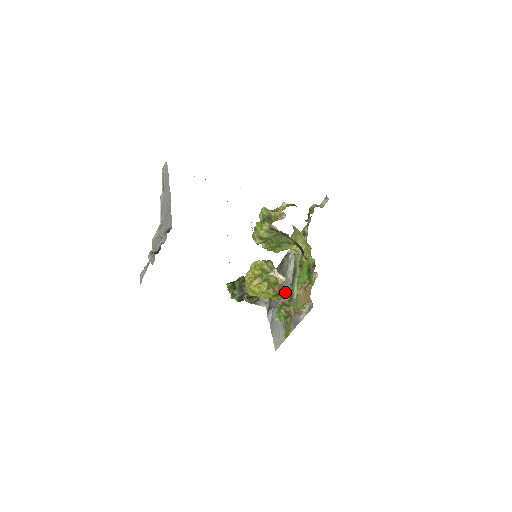
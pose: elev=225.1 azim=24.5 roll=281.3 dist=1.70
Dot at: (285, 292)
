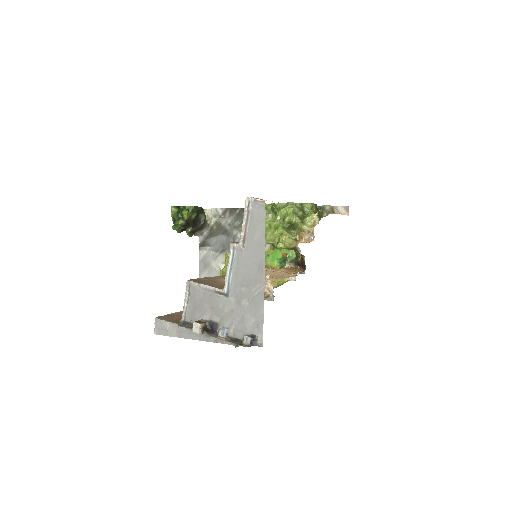
Dot at: occluded
